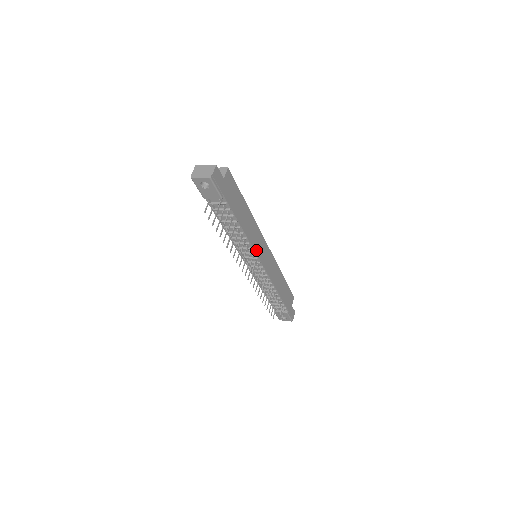
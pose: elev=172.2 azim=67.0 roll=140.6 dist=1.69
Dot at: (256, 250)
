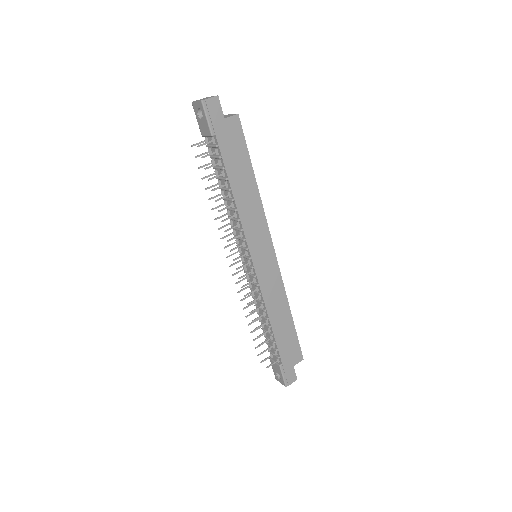
Dot at: (249, 238)
